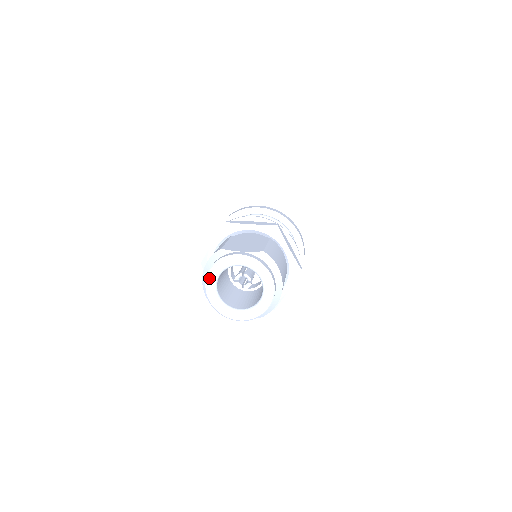
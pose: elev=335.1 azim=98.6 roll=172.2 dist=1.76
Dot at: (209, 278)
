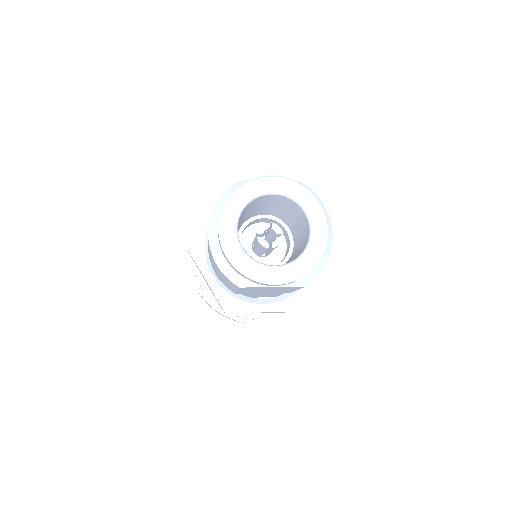
Dot at: (226, 215)
